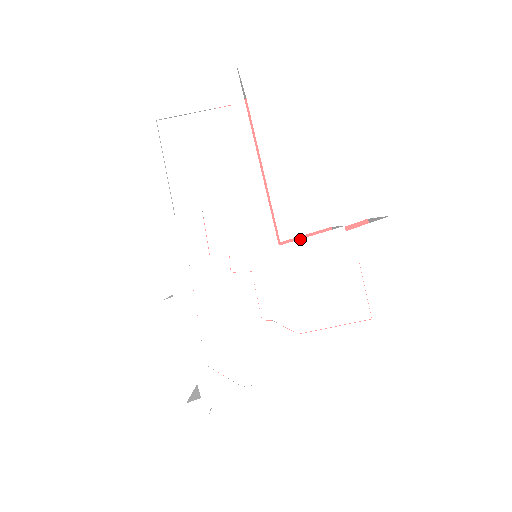
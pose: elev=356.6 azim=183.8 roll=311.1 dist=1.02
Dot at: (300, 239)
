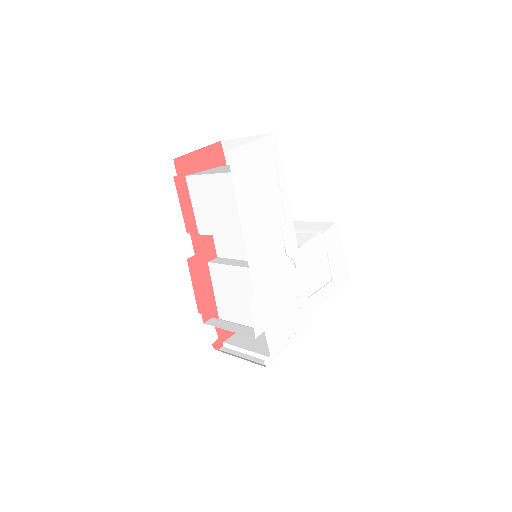
Dot at: (306, 242)
